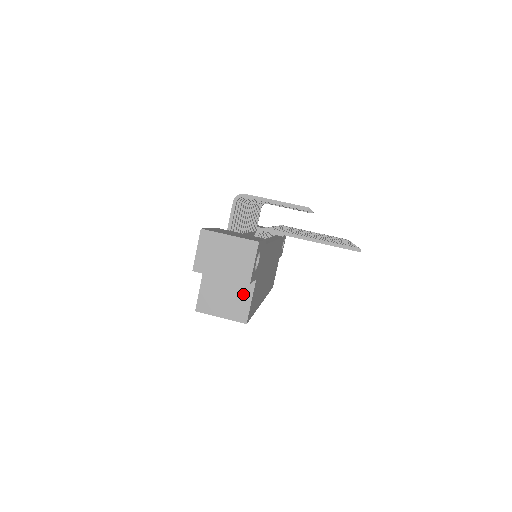
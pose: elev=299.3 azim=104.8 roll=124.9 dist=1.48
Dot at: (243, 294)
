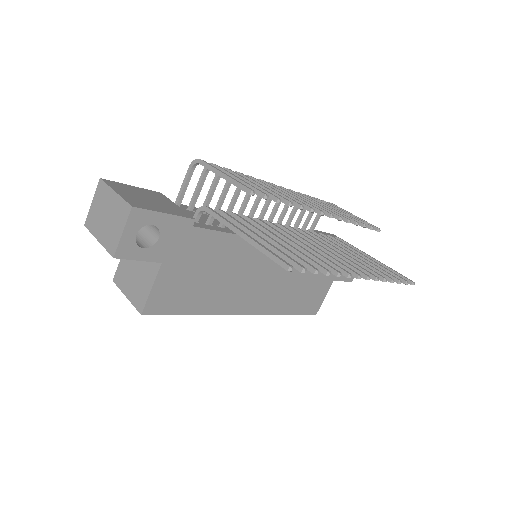
Dot at: (148, 277)
